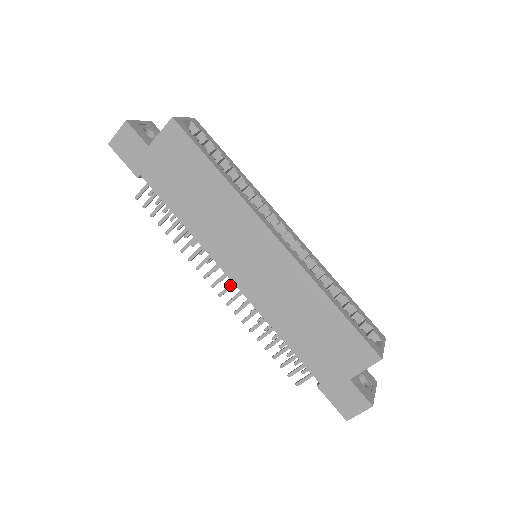
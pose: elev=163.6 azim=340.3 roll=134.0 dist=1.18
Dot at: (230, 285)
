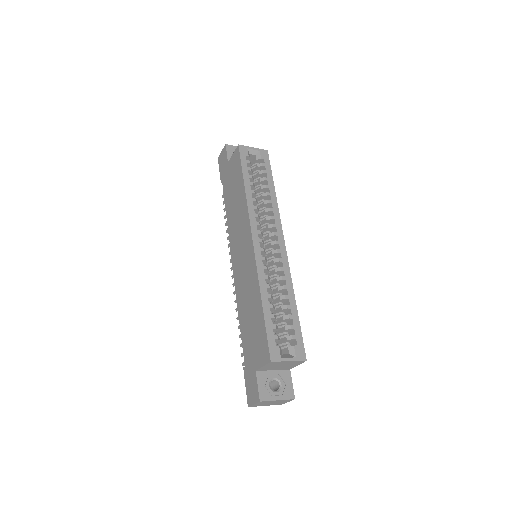
Dot at: occluded
